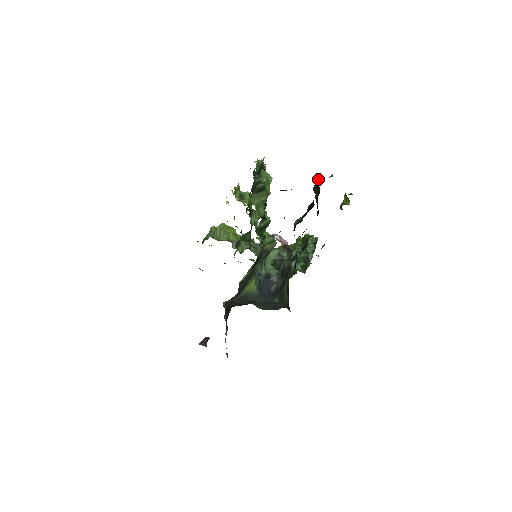
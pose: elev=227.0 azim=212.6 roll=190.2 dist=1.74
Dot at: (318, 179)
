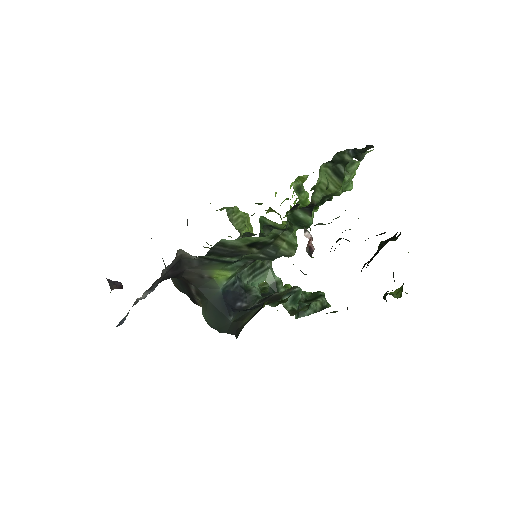
Dot at: (395, 237)
